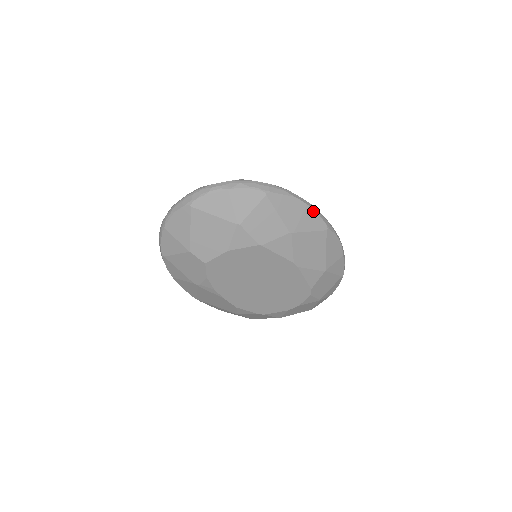
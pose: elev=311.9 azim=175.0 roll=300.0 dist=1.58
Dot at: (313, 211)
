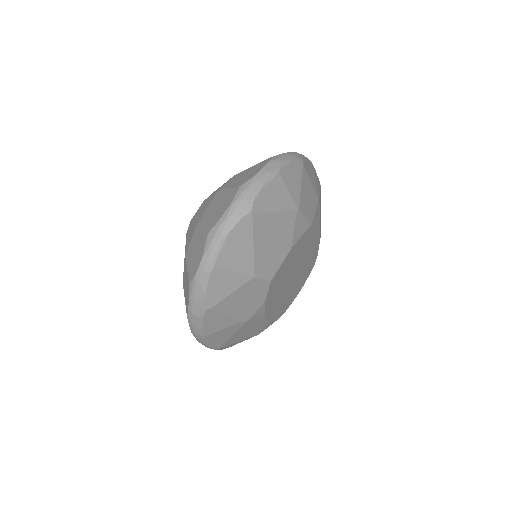
Dot at: (314, 169)
